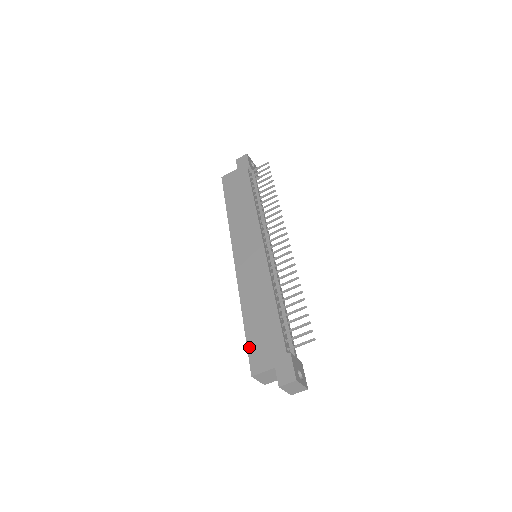
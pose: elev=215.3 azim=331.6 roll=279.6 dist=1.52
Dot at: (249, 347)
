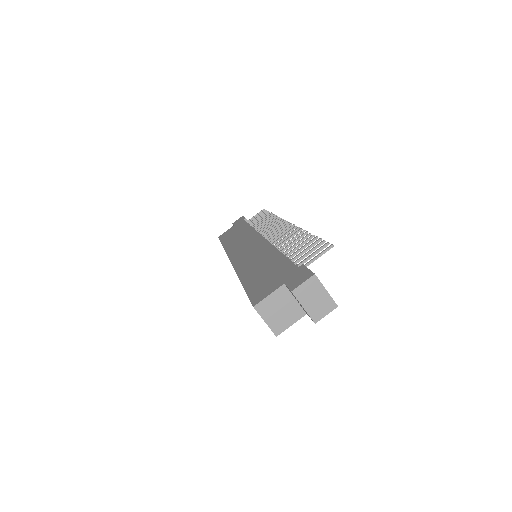
Dot at: (249, 291)
